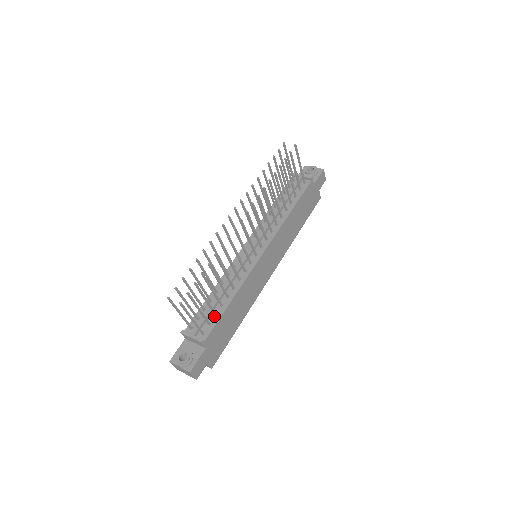
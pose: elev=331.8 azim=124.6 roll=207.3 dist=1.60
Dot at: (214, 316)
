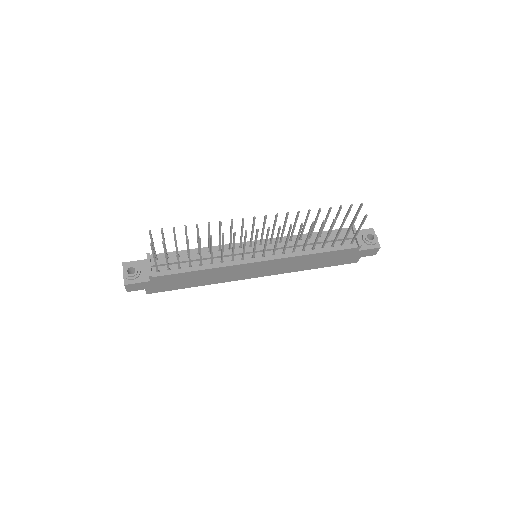
Dot at: (178, 267)
